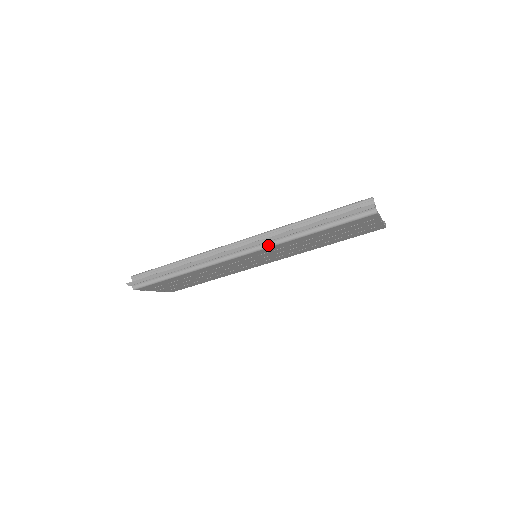
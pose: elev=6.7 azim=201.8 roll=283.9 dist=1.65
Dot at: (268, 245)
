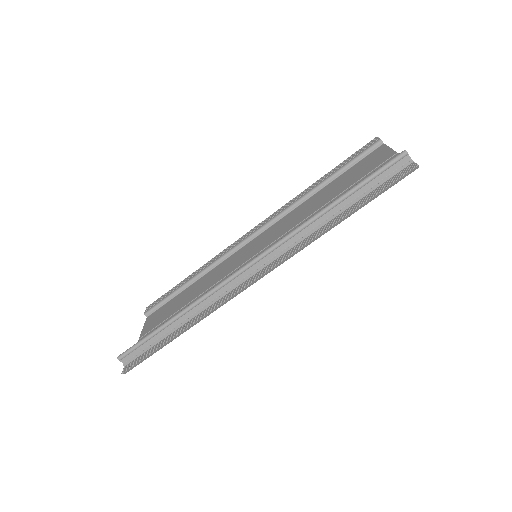
Dot at: occluded
